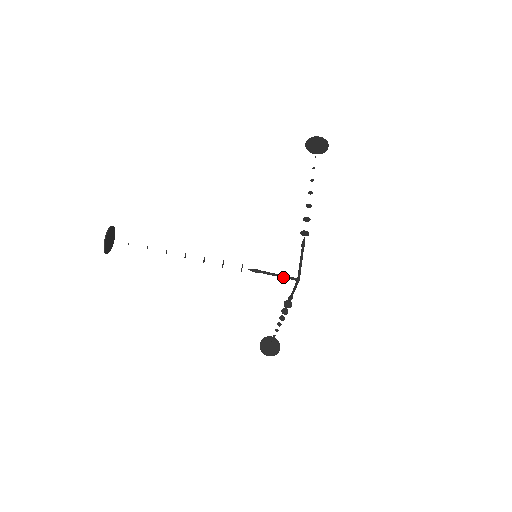
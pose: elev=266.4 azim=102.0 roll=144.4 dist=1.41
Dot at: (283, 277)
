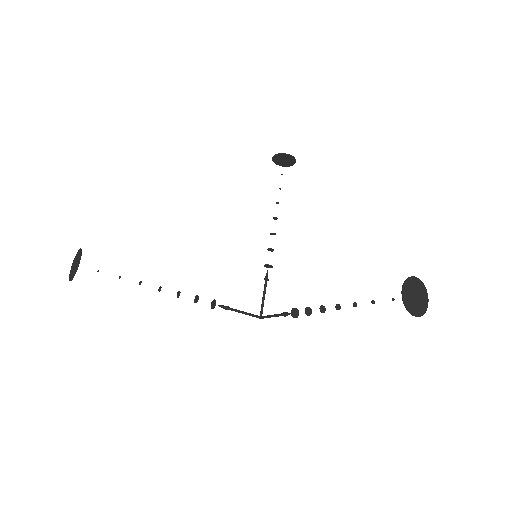
Dot at: occluded
